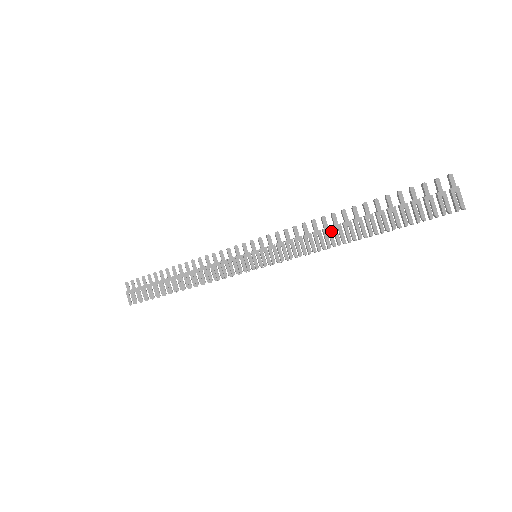
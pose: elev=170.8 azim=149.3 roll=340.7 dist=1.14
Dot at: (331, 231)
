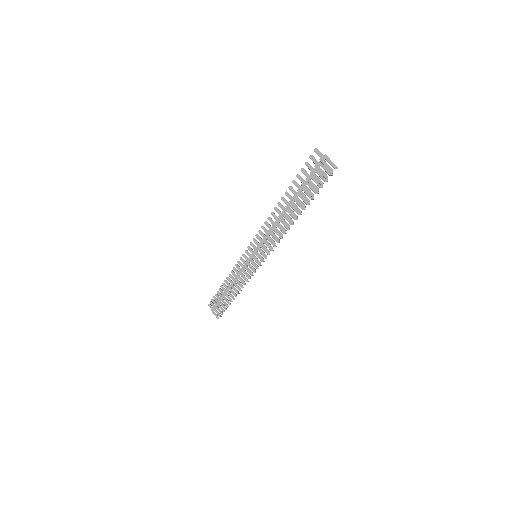
Dot at: (282, 220)
